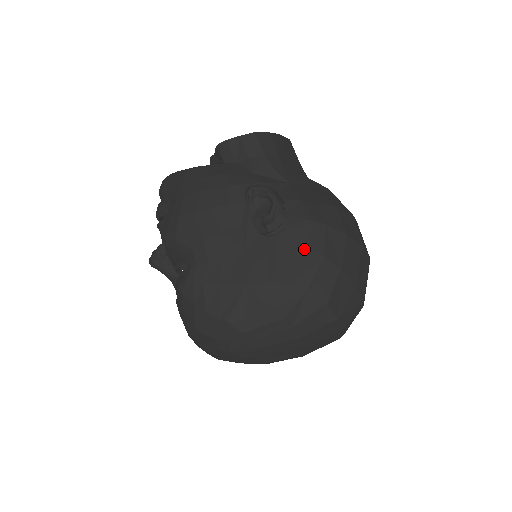
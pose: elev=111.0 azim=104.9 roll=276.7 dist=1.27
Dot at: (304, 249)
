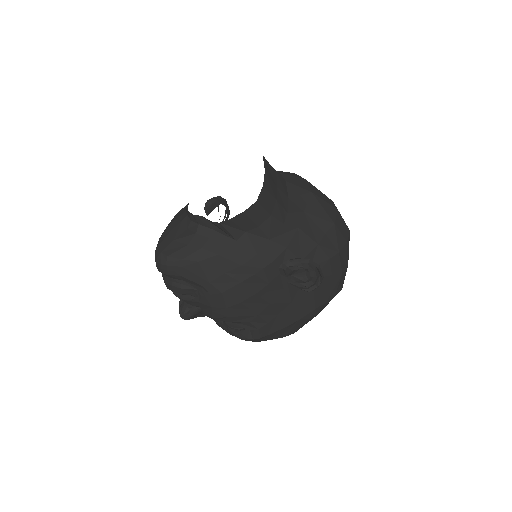
Dot at: (331, 279)
